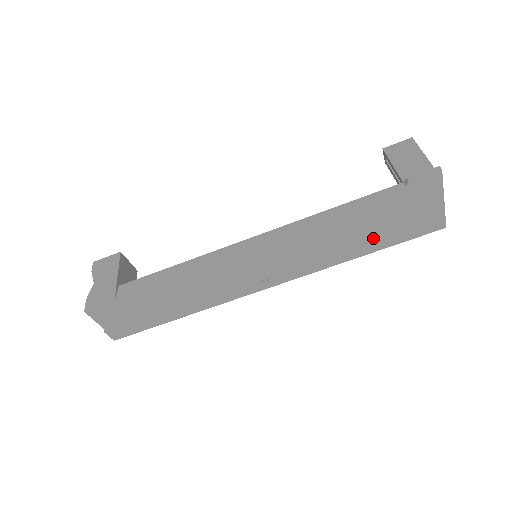
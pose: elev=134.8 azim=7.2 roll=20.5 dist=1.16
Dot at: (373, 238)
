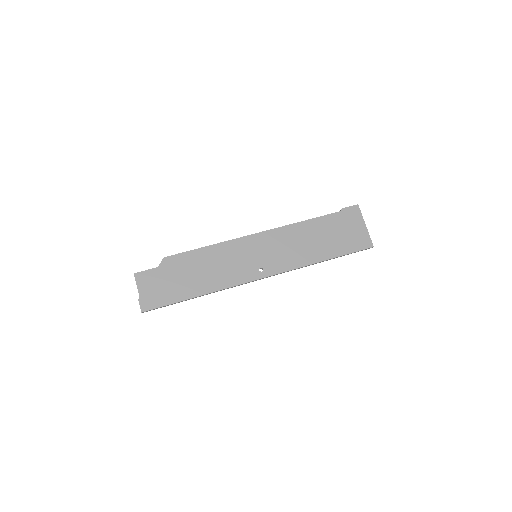
Dot at: (329, 246)
